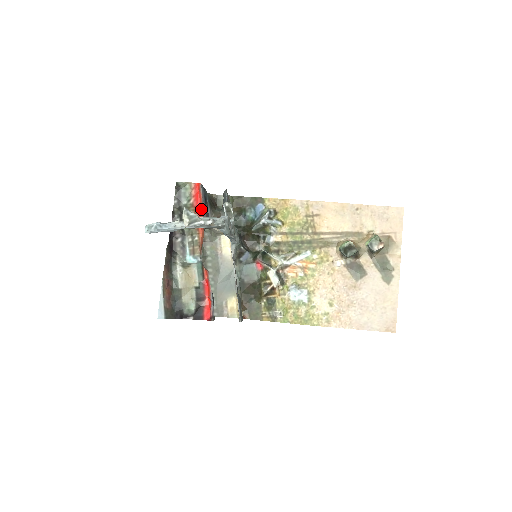
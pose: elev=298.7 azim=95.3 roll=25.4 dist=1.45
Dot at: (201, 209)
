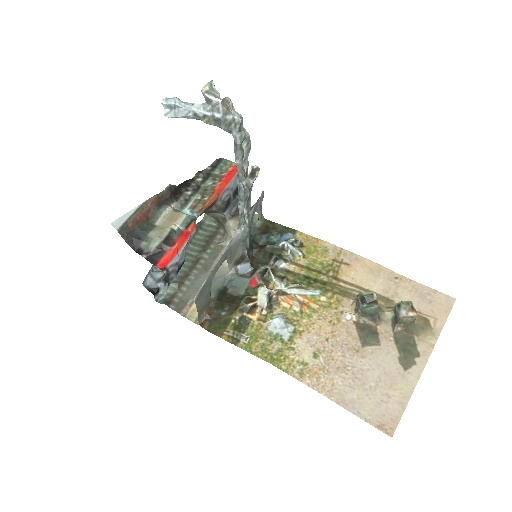
Dot at: (228, 181)
